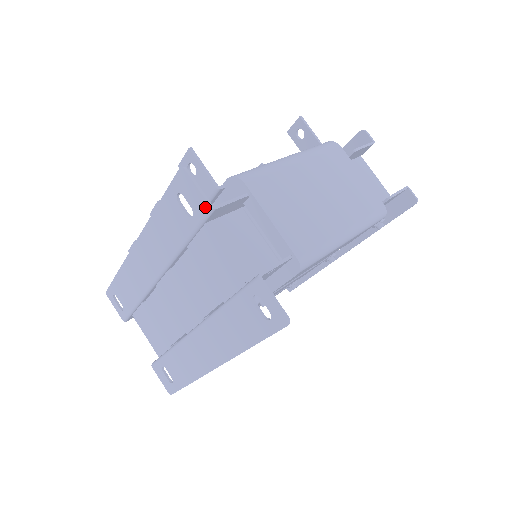
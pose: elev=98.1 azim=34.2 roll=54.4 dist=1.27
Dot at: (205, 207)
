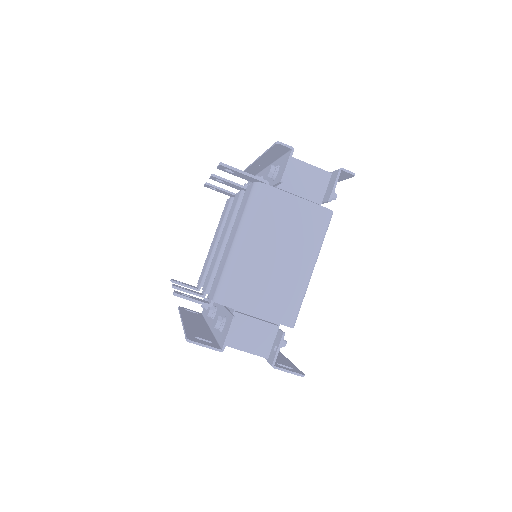
Dot at: (217, 350)
